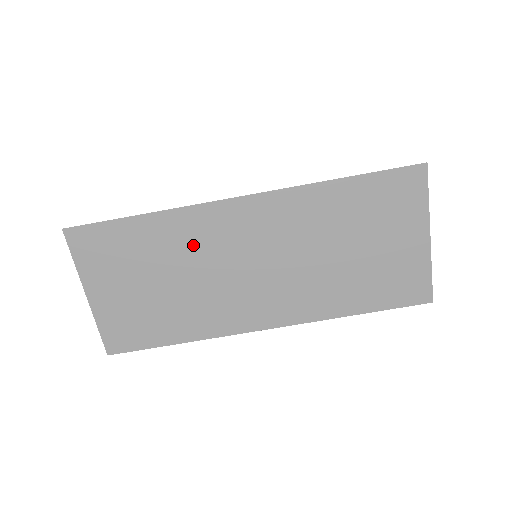
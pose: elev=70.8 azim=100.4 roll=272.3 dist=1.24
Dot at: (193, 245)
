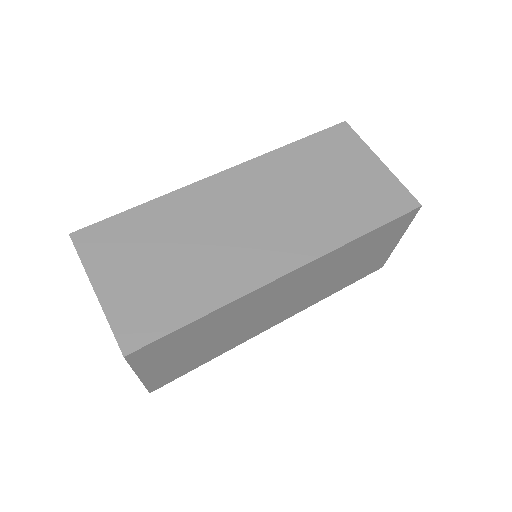
Dot at: (193, 216)
